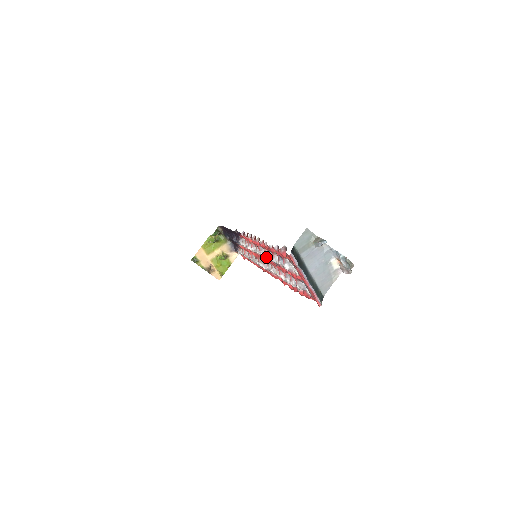
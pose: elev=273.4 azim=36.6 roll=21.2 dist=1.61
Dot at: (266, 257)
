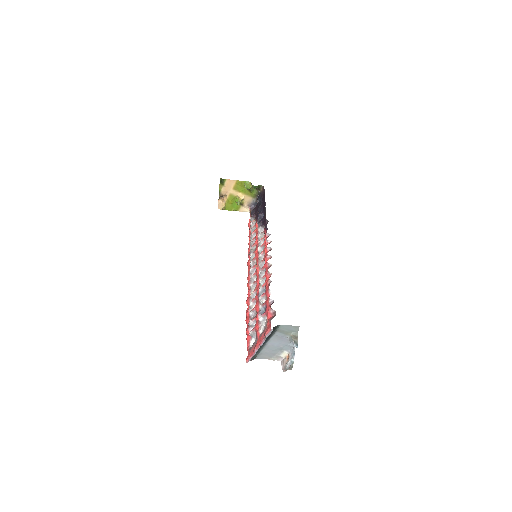
Dot at: (260, 276)
